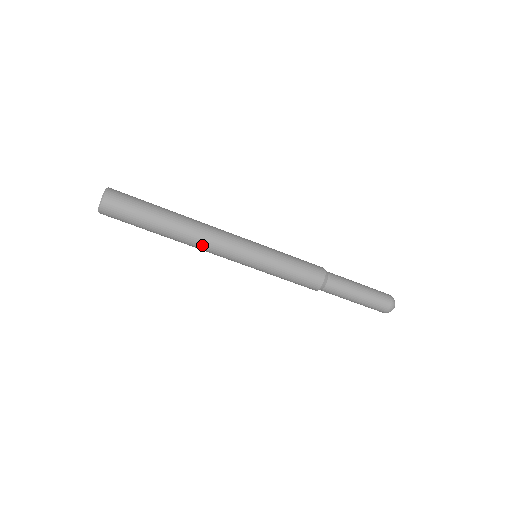
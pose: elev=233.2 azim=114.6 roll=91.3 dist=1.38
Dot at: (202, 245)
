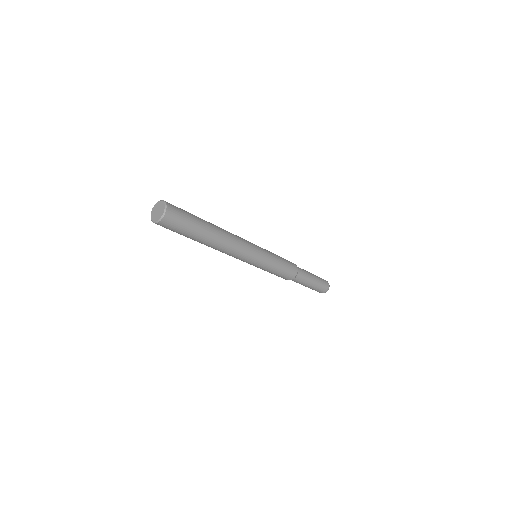
Dot at: (225, 251)
